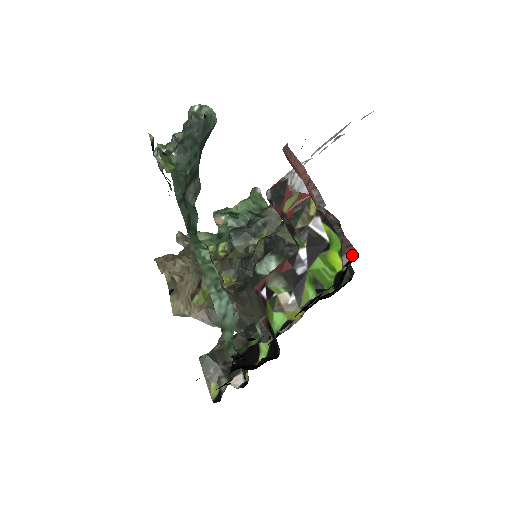
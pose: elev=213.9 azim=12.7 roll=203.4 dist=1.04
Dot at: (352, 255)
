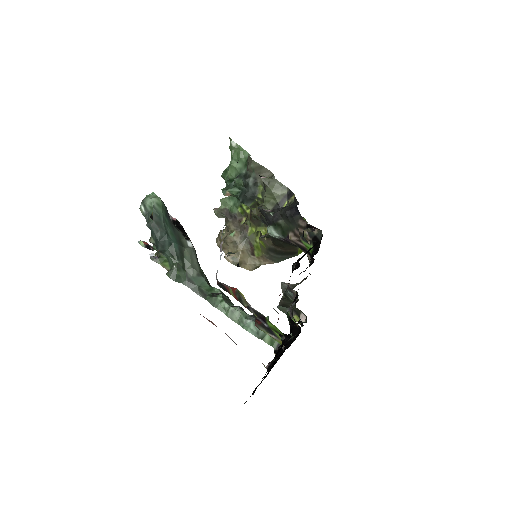
Dot at: (265, 367)
